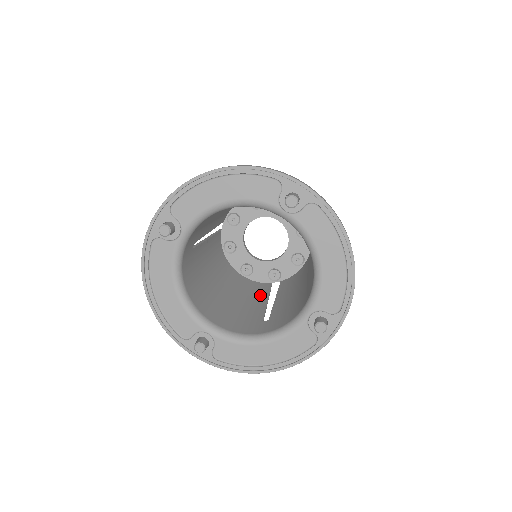
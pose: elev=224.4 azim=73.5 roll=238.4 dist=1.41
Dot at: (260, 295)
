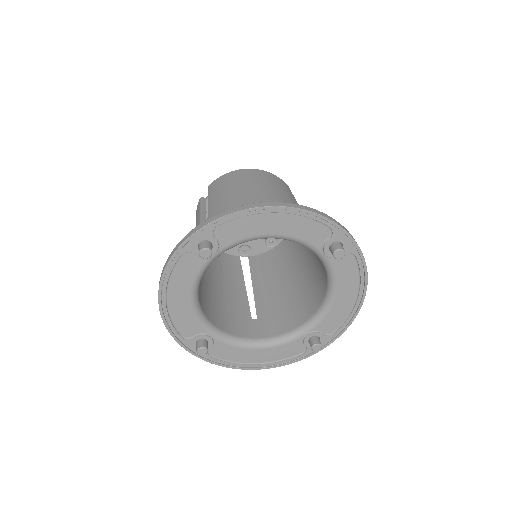
Dot at: (235, 276)
